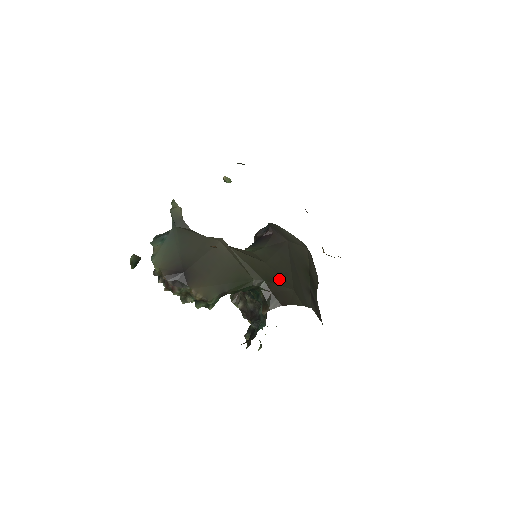
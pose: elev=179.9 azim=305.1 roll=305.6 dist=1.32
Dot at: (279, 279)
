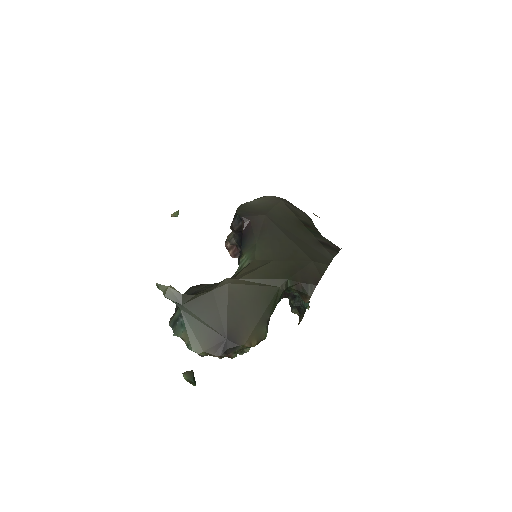
Dot at: (295, 264)
